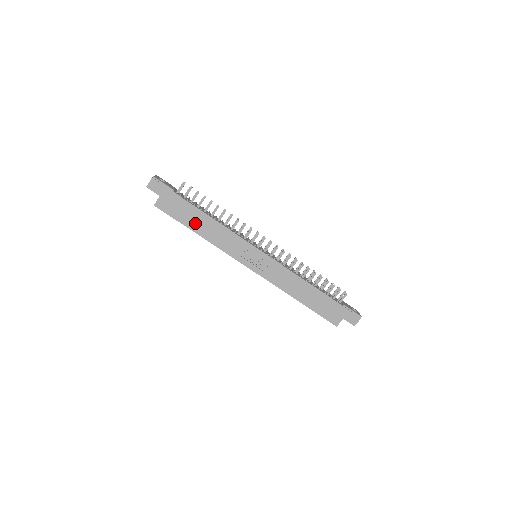
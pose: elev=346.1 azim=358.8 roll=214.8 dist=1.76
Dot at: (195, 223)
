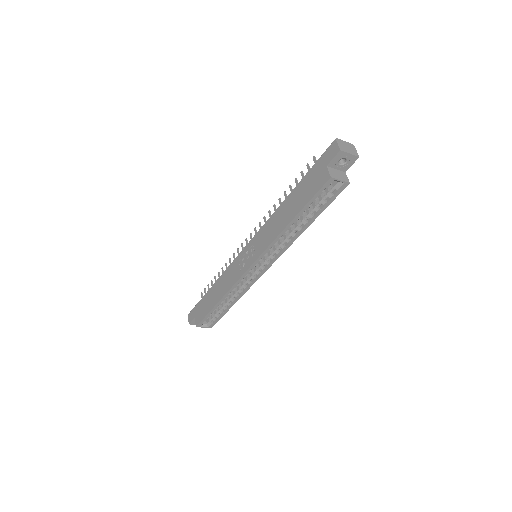
Dot at: (213, 299)
